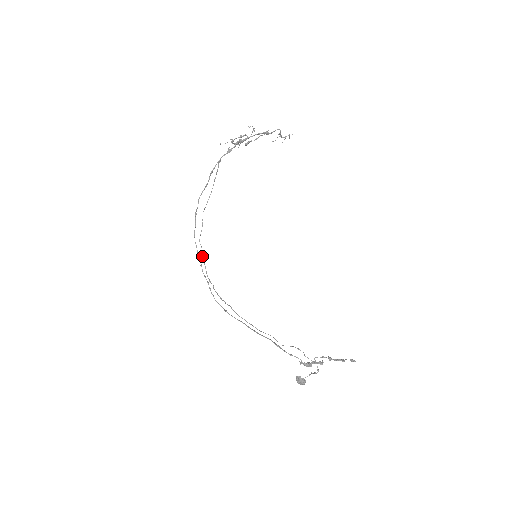
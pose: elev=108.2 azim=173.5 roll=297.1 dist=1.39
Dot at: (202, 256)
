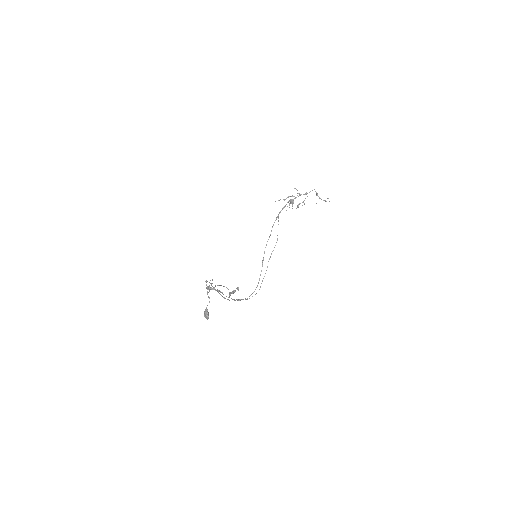
Dot at: occluded
